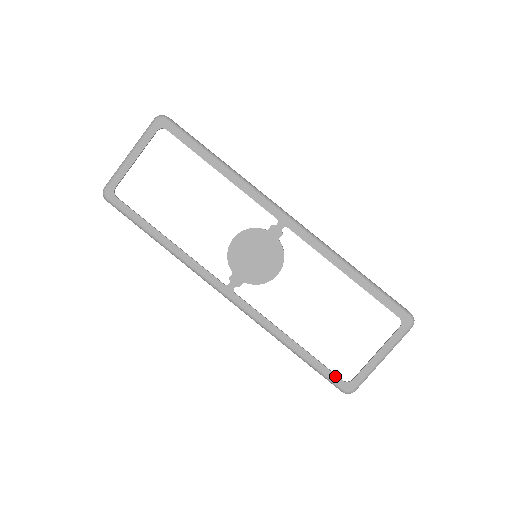
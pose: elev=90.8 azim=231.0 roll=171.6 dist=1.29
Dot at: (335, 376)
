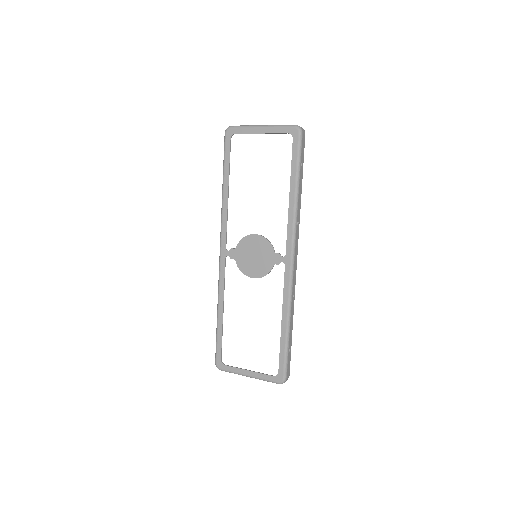
Dot at: (220, 353)
